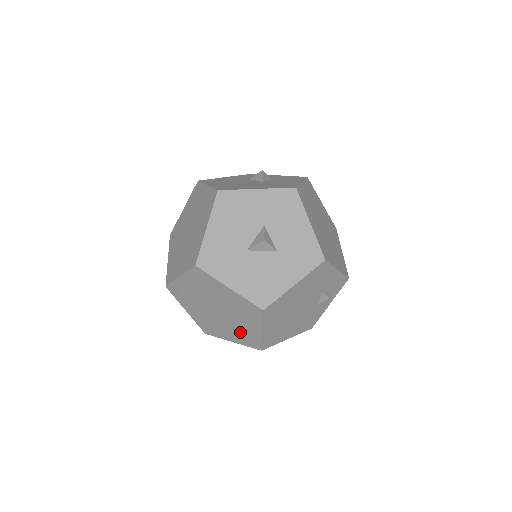
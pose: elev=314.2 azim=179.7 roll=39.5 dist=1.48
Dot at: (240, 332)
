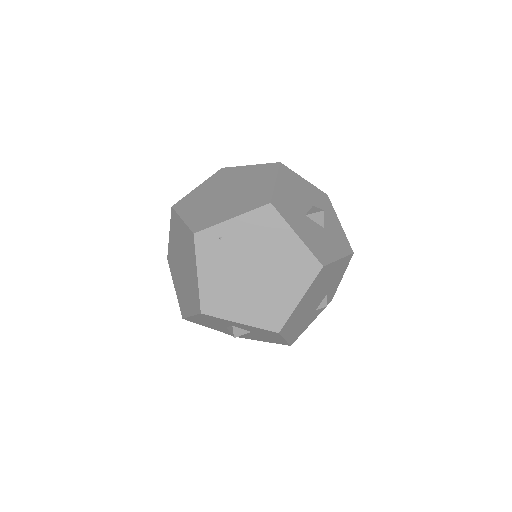
Dot at: (265, 304)
